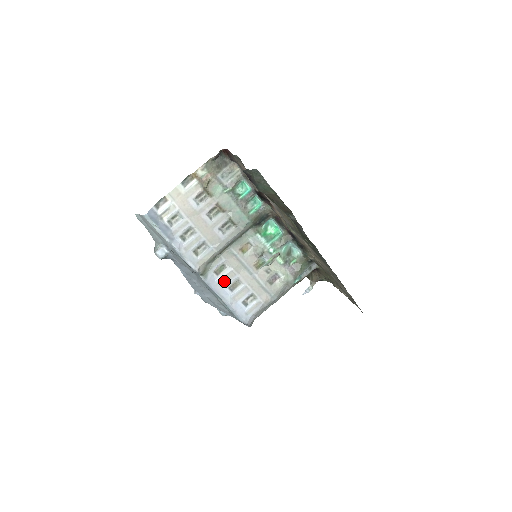
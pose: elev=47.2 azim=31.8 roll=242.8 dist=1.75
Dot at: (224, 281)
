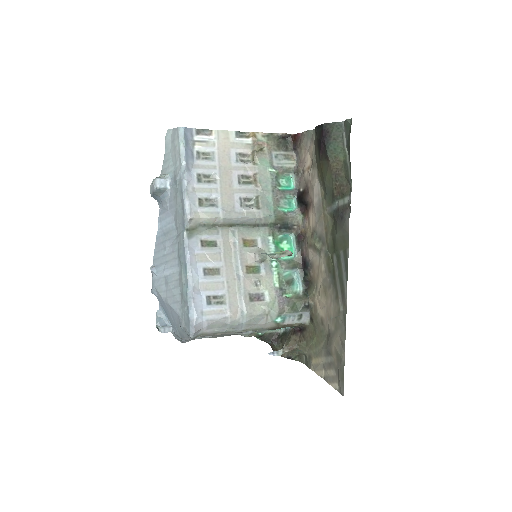
Dot at: (204, 258)
